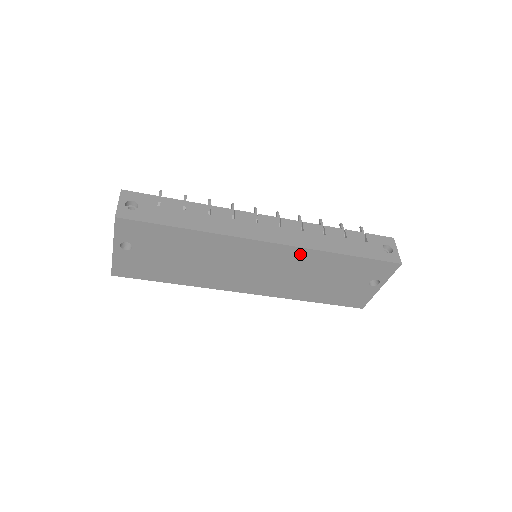
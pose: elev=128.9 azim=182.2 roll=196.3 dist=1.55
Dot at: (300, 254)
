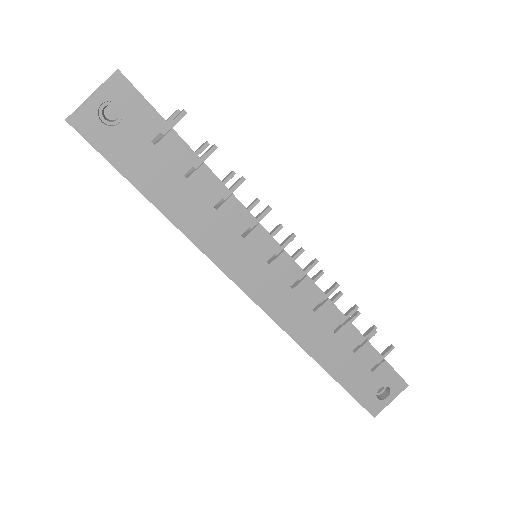
Dot at: occluded
